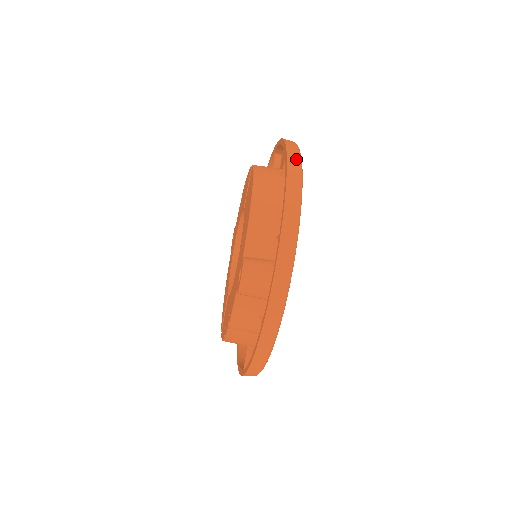
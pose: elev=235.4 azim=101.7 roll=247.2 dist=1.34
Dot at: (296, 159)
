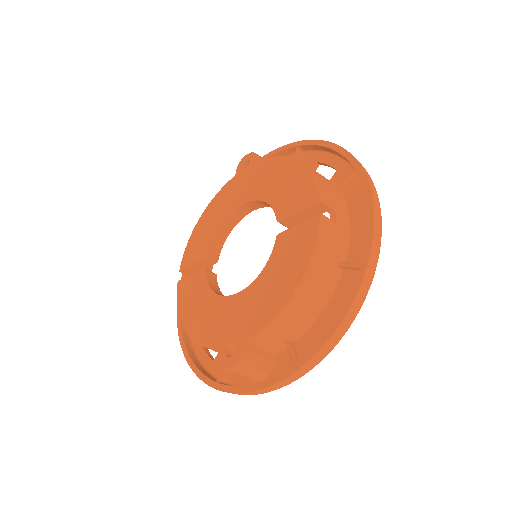
Dot at: (364, 295)
